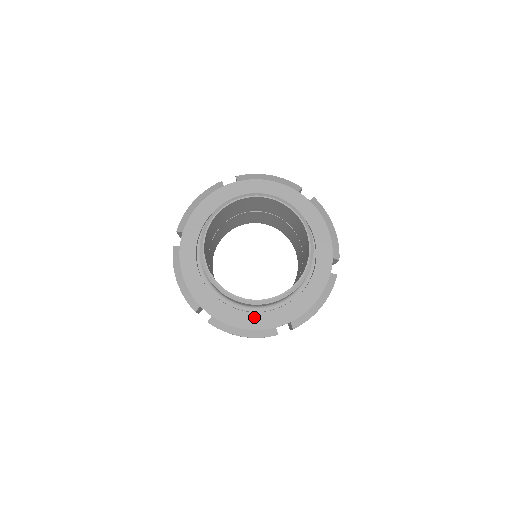
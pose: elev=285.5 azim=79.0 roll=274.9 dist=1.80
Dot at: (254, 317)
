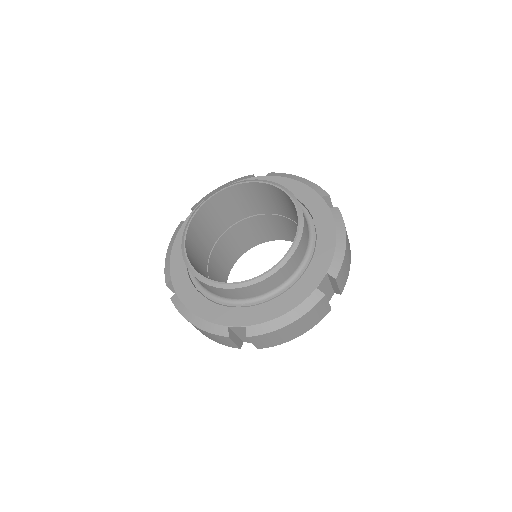
Dot at: (288, 296)
